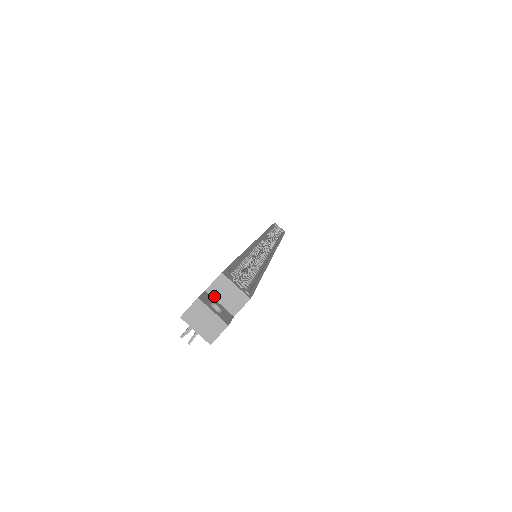
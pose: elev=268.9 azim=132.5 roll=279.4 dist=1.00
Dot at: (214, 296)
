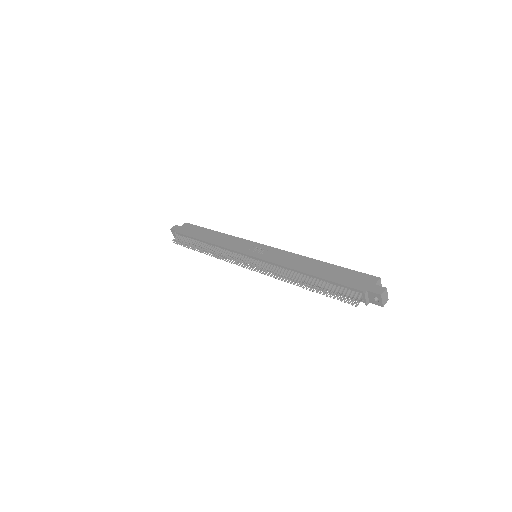
Dot at: (376, 287)
